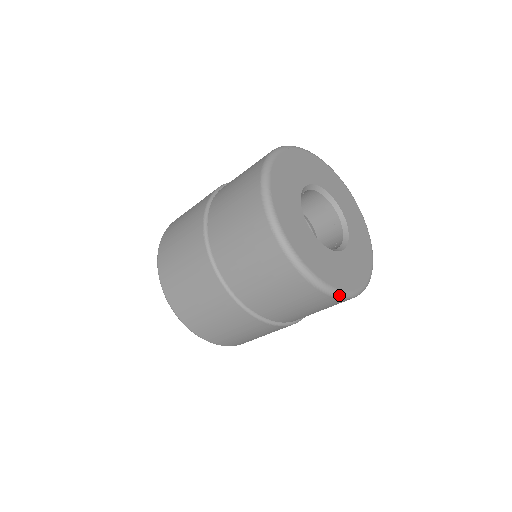
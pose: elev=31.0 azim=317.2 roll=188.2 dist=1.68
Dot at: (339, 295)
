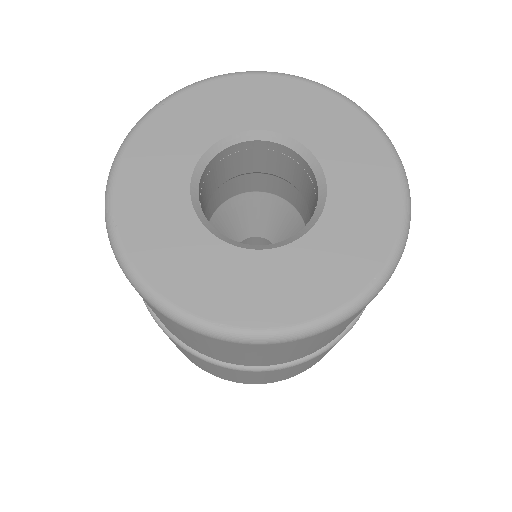
Dot at: (307, 332)
